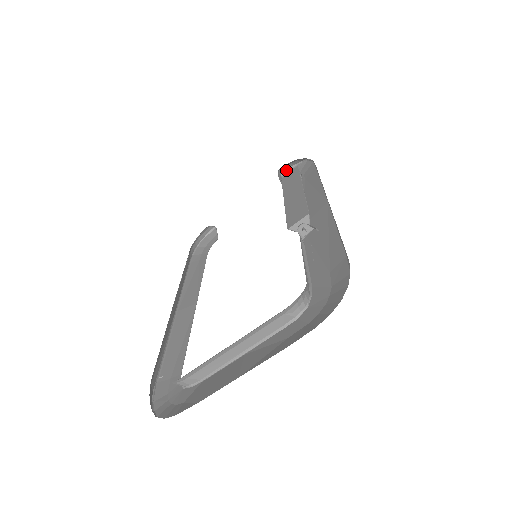
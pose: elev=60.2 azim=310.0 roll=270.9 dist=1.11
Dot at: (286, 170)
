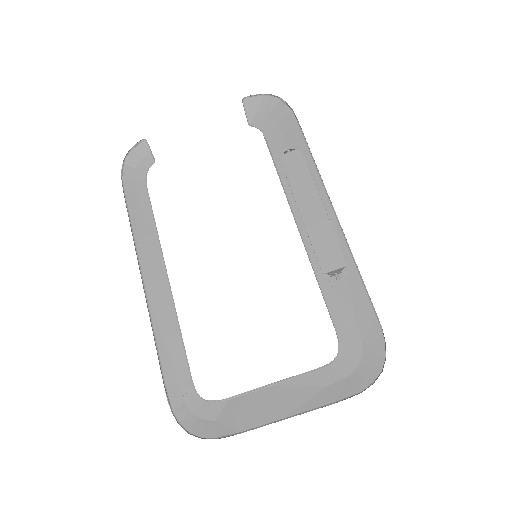
Dot at: (249, 96)
